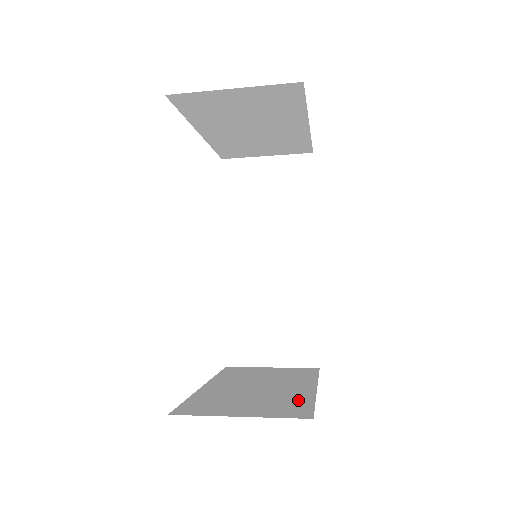
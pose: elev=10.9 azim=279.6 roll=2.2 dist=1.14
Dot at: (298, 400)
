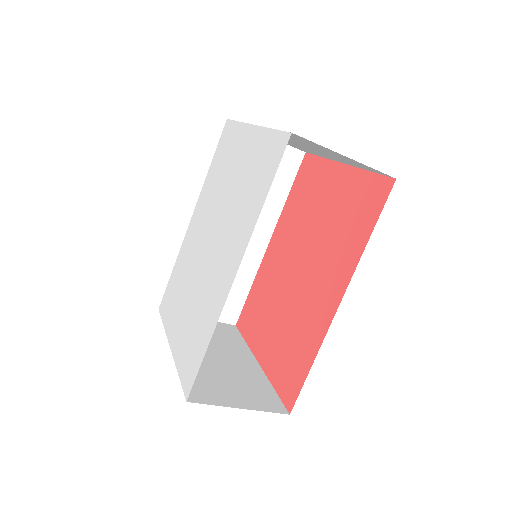
Dot at: (261, 384)
